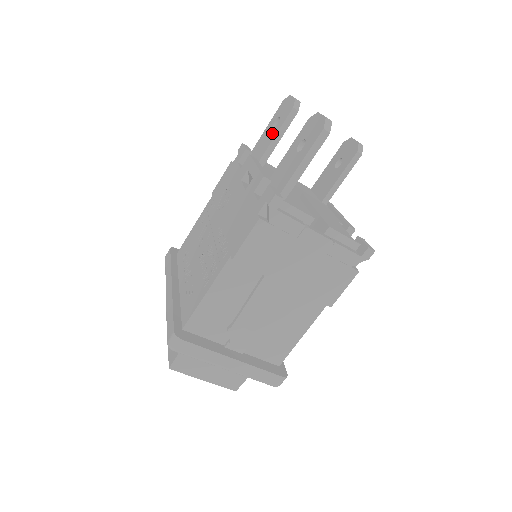
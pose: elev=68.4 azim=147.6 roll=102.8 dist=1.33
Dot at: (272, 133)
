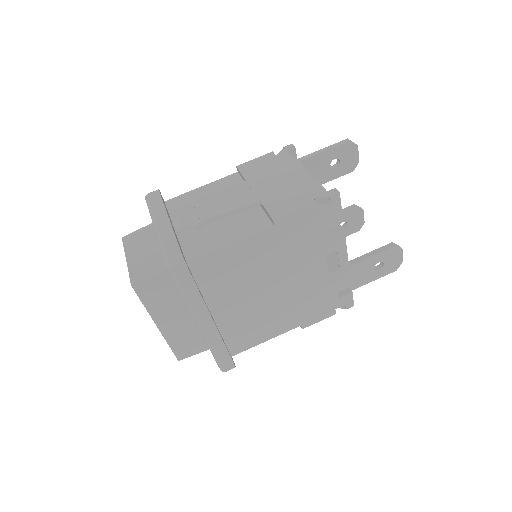
Dot at: occluded
